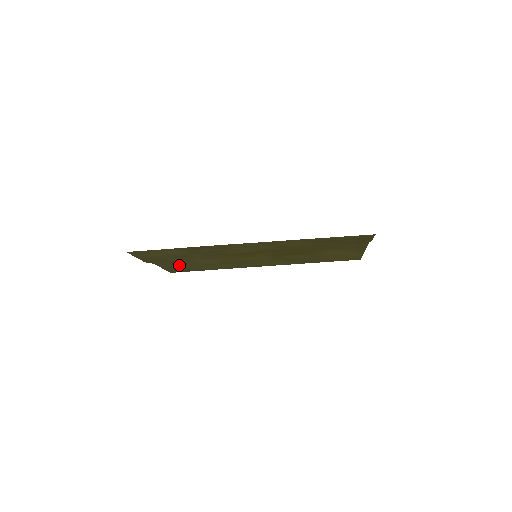
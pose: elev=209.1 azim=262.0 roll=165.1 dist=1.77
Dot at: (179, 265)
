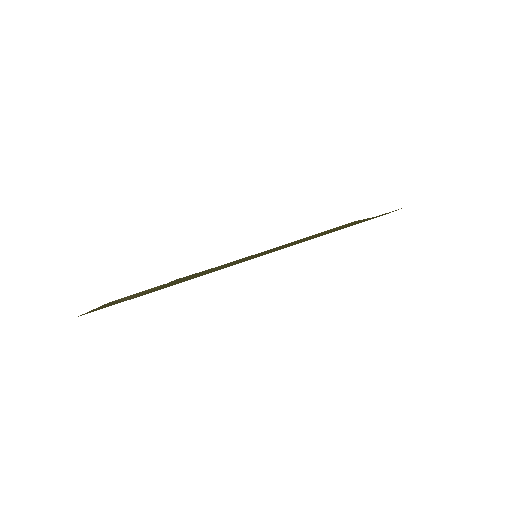
Dot at: occluded
